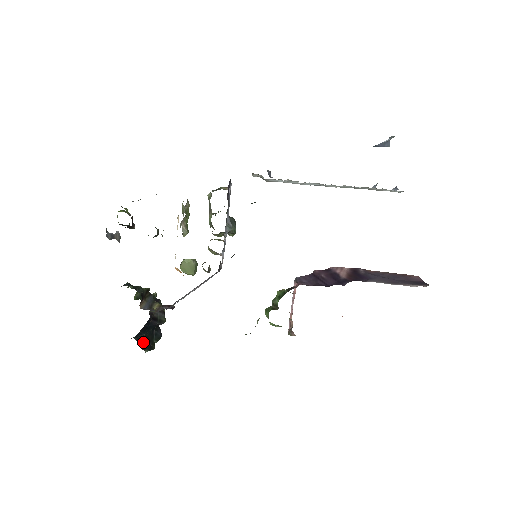
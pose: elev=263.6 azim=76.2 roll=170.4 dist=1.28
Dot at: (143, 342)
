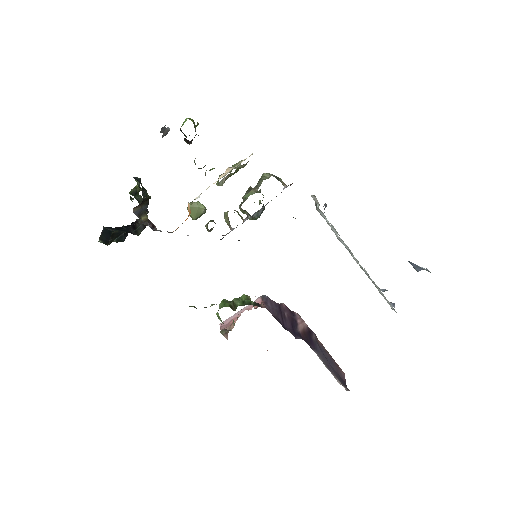
Dot at: (106, 234)
